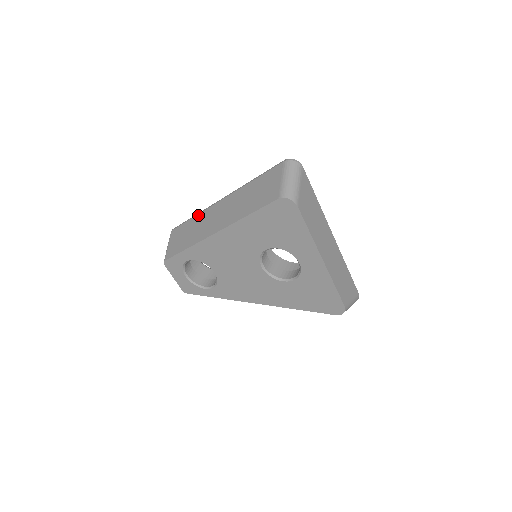
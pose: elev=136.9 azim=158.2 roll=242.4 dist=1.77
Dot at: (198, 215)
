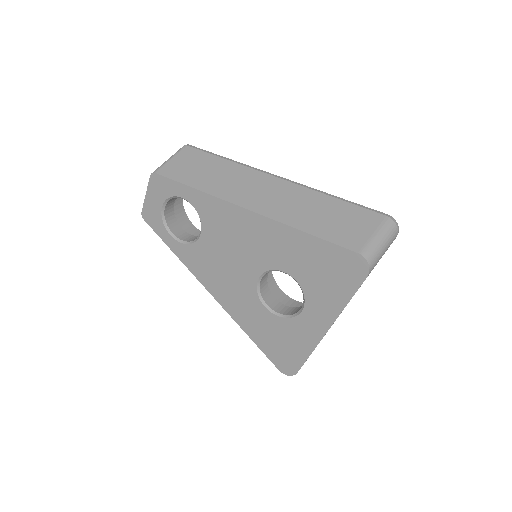
Dot at: (236, 164)
